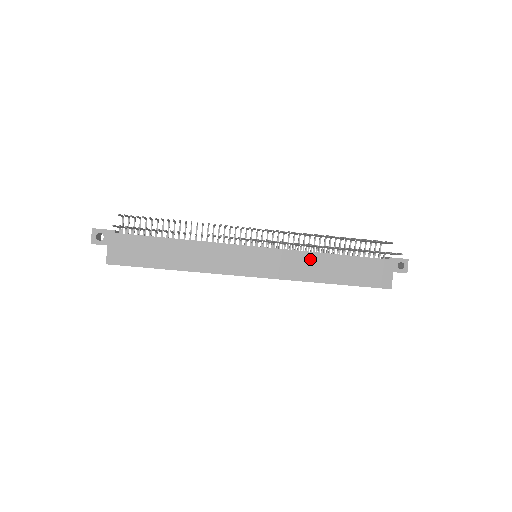
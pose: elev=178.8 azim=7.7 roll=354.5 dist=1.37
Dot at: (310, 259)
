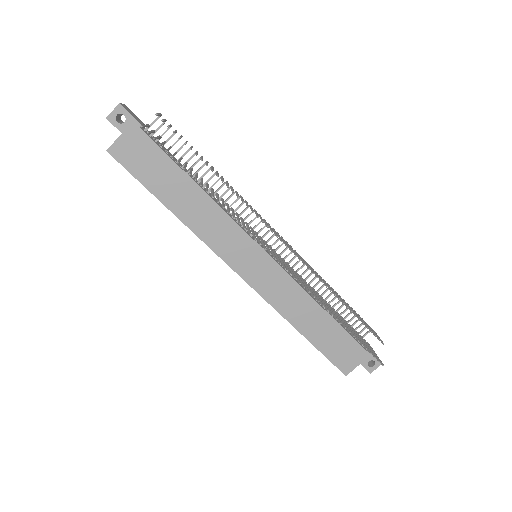
Dot at: (301, 298)
